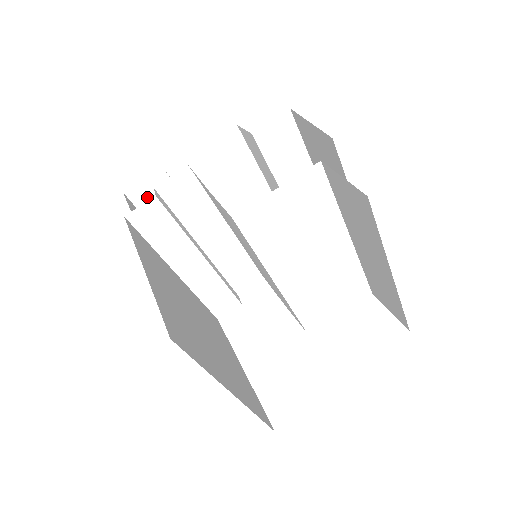
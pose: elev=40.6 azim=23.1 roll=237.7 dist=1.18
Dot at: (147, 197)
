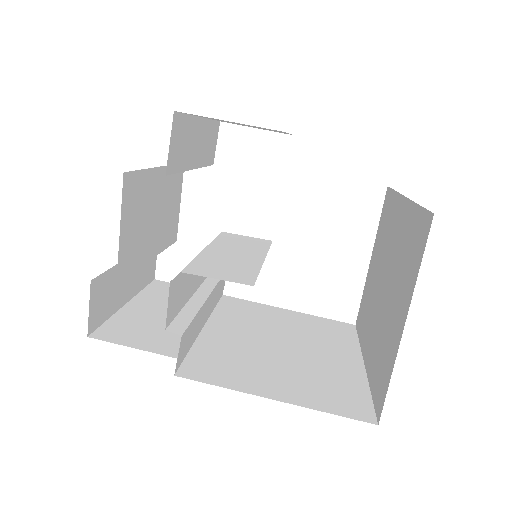
Dot at: (100, 309)
